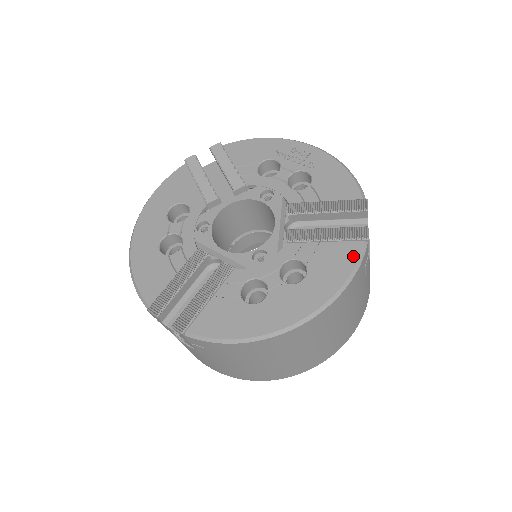
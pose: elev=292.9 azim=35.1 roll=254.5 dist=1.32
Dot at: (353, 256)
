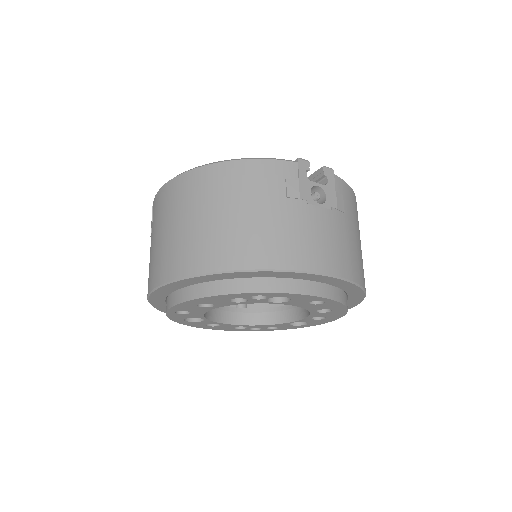
Dot at: occluded
